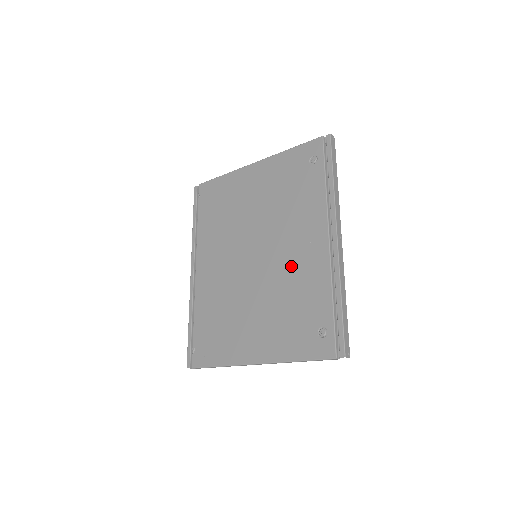
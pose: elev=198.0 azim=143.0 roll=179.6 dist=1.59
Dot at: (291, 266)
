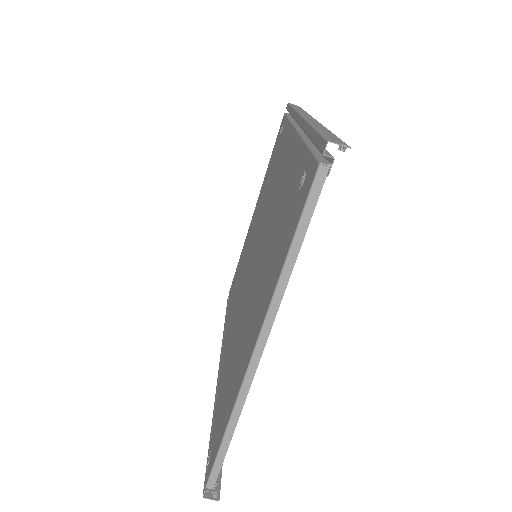
Dot at: (274, 203)
